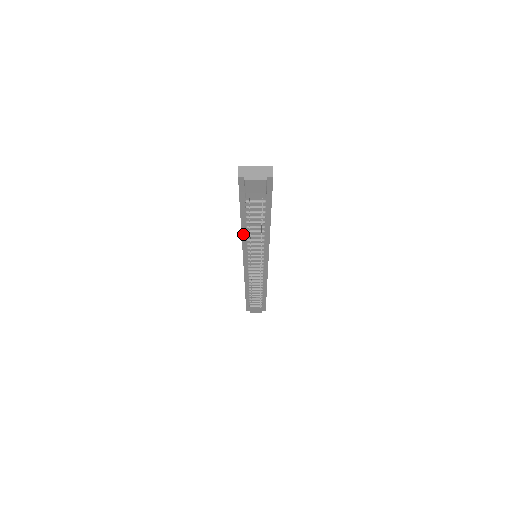
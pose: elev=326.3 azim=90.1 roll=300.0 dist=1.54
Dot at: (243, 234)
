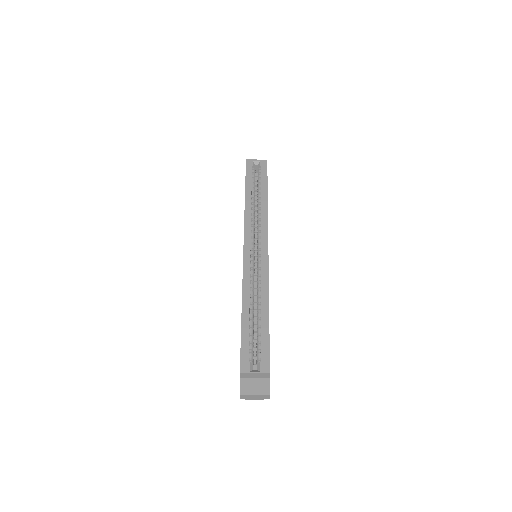
Dot at: occluded
